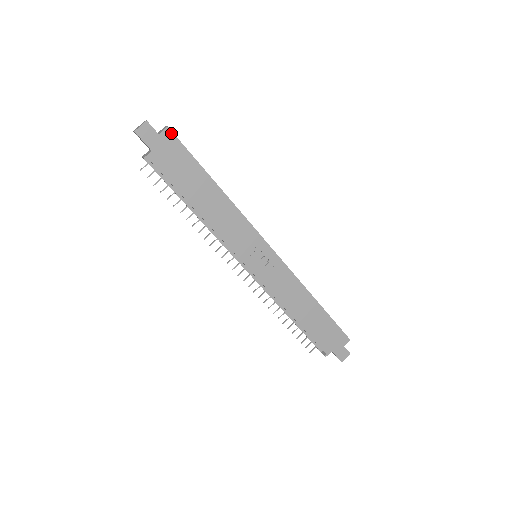
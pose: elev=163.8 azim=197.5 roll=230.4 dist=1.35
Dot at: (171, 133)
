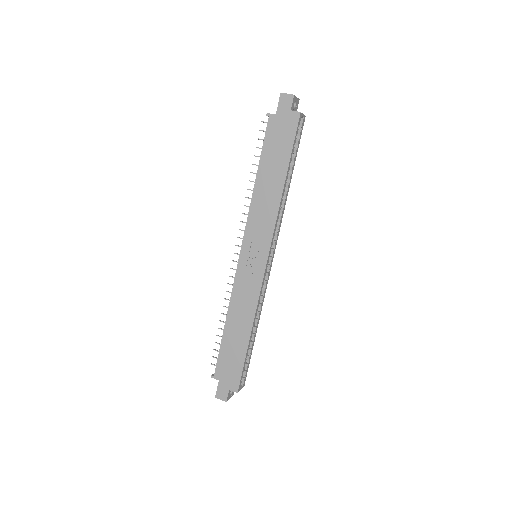
Dot at: (298, 118)
